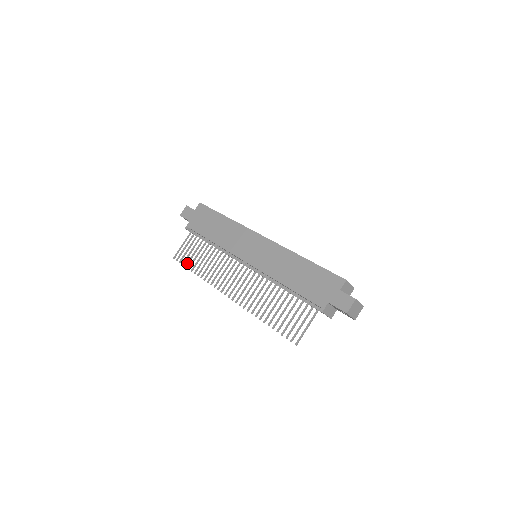
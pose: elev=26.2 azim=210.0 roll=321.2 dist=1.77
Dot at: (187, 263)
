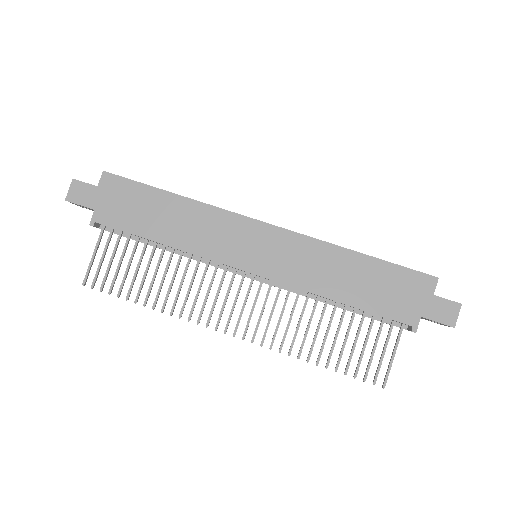
Dot at: (120, 289)
